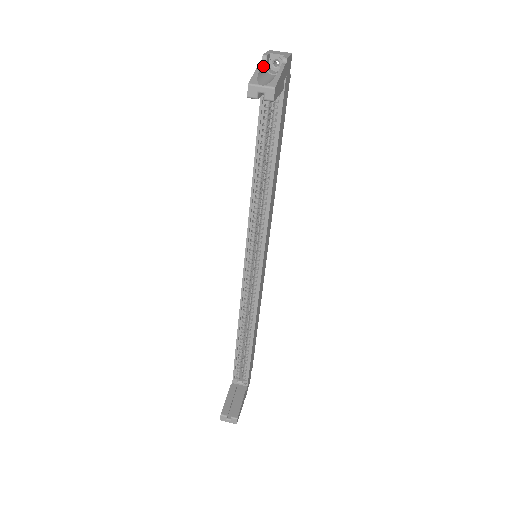
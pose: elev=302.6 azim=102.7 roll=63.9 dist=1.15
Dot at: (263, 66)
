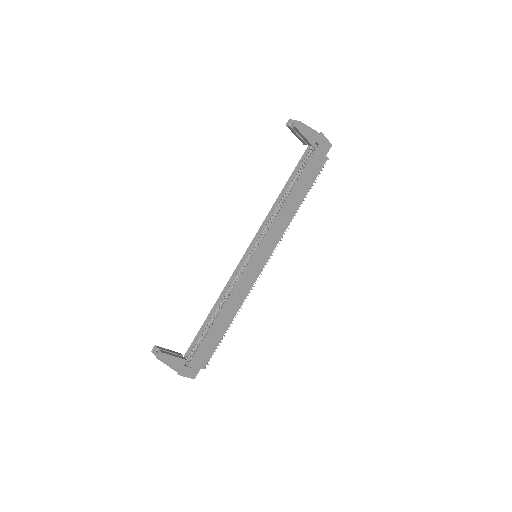
Dot at: occluded
